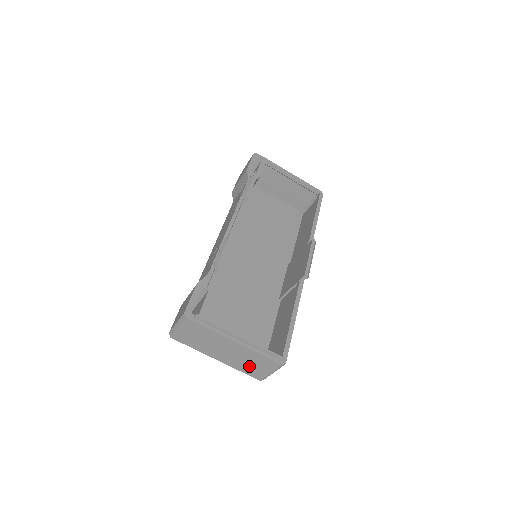
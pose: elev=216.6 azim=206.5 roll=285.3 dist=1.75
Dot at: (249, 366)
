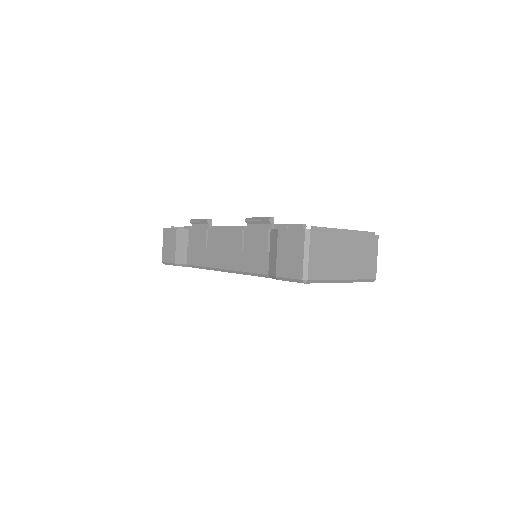
Dot at: (364, 263)
